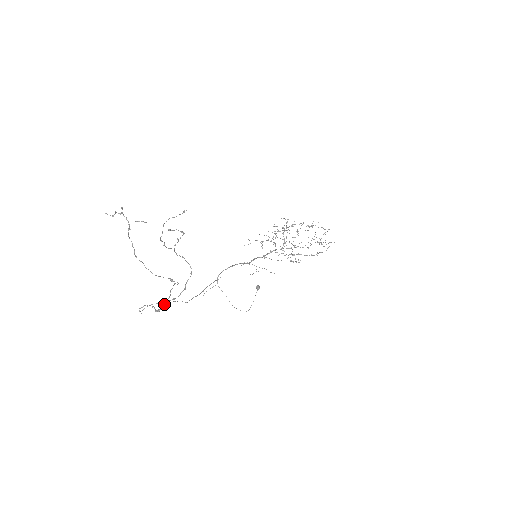
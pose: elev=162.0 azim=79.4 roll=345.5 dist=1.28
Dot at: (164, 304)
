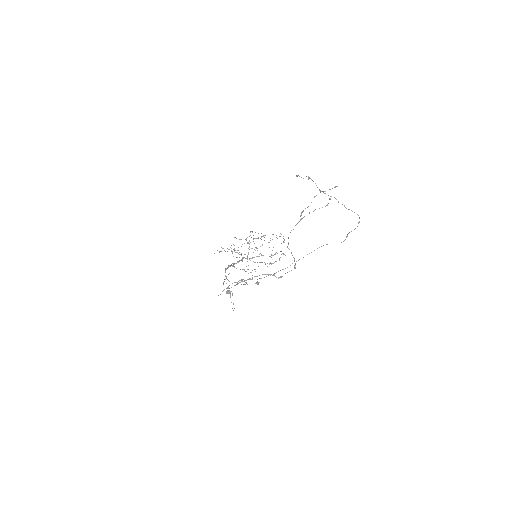
Dot at: occluded
